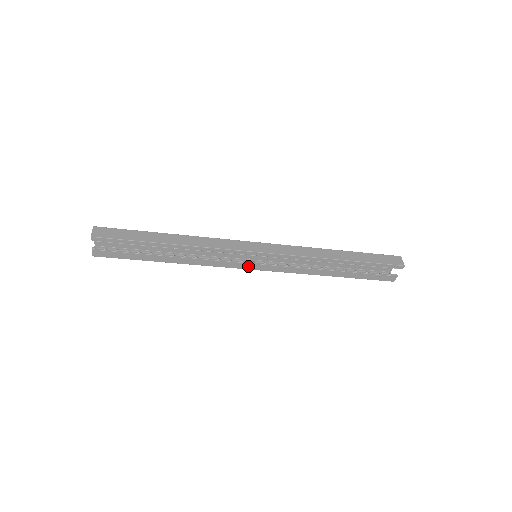
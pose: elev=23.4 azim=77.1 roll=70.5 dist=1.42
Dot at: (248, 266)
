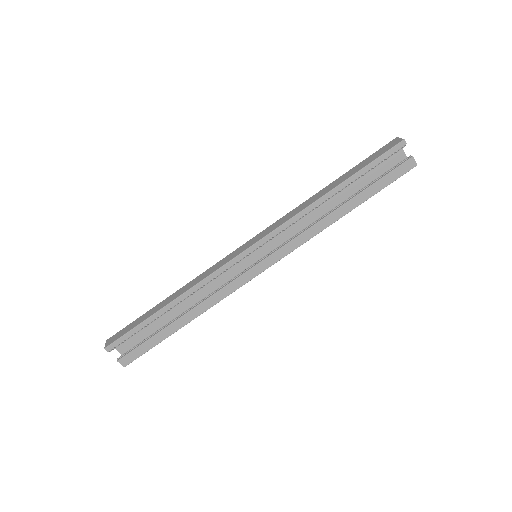
Dot at: (256, 270)
